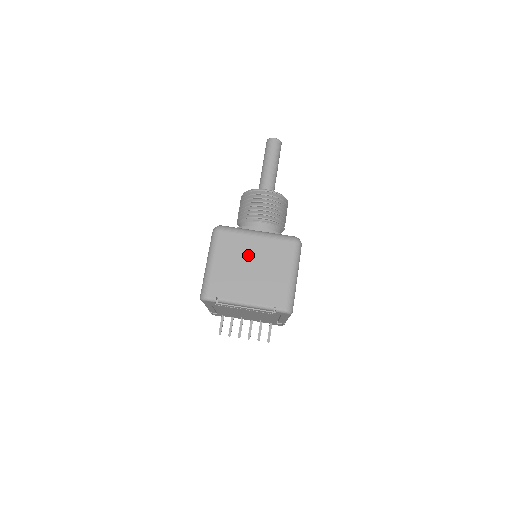
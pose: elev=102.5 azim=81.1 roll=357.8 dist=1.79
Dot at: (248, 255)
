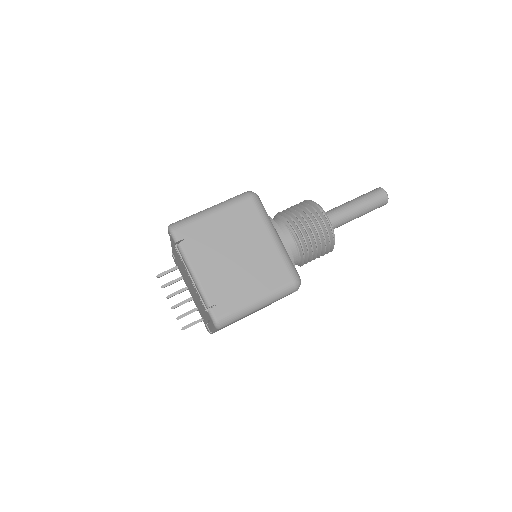
Dot at: (246, 243)
